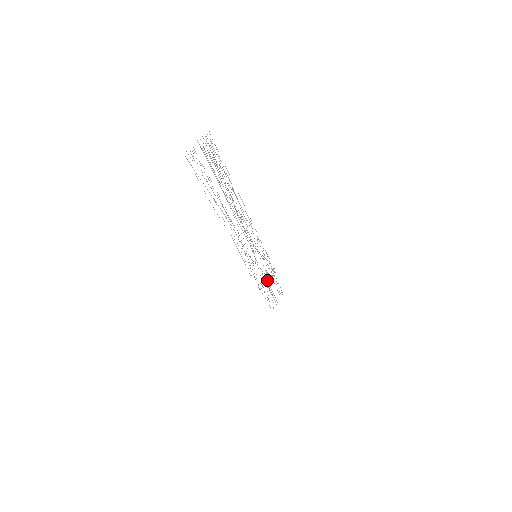
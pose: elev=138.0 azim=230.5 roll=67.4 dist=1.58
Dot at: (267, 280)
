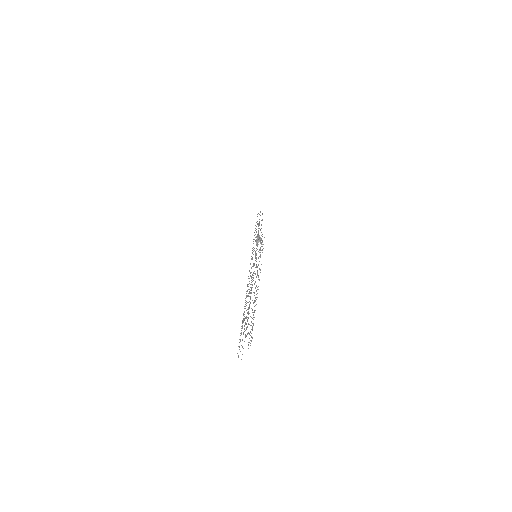
Dot at: (260, 243)
